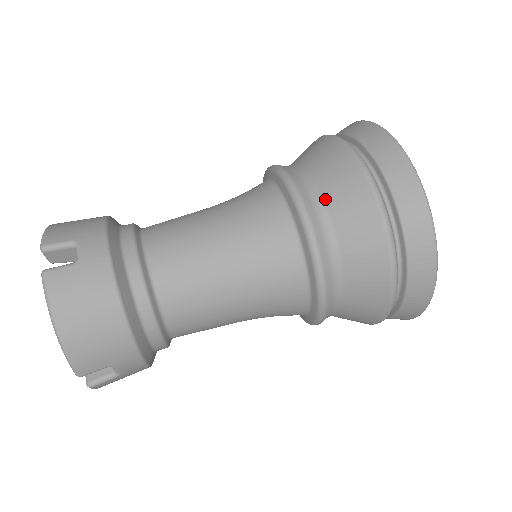
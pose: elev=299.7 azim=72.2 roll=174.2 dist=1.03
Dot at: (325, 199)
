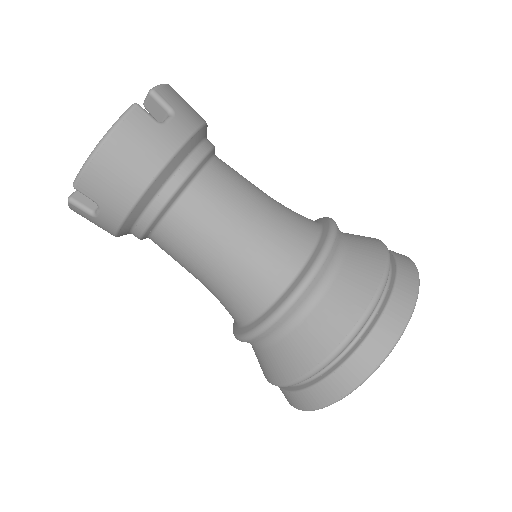
Dot at: (261, 351)
